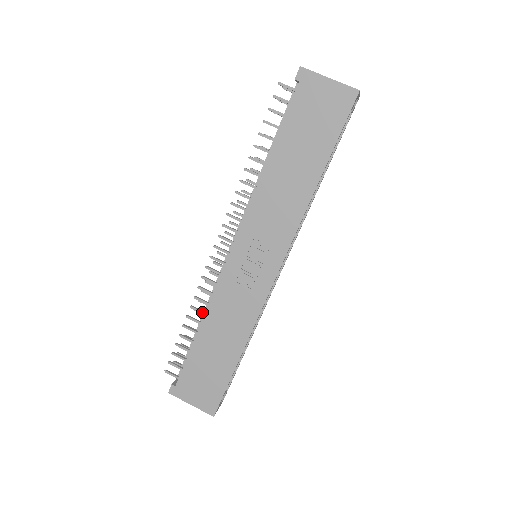
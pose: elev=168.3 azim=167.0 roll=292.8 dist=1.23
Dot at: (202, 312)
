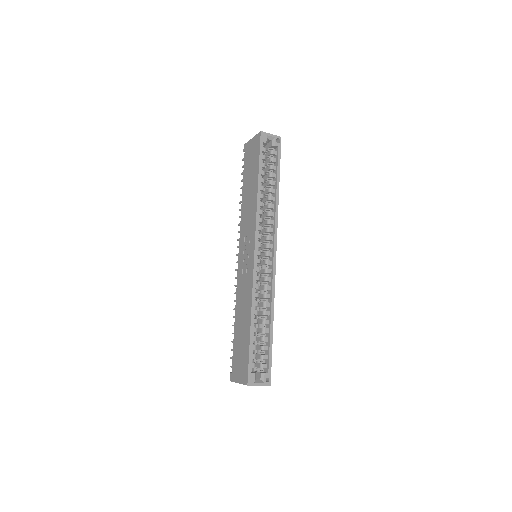
Dot at: occluded
